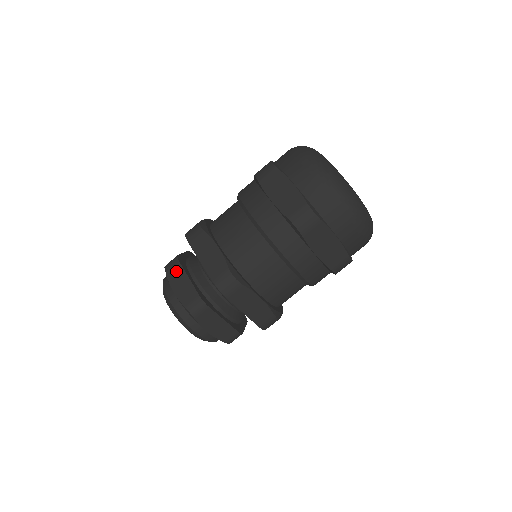
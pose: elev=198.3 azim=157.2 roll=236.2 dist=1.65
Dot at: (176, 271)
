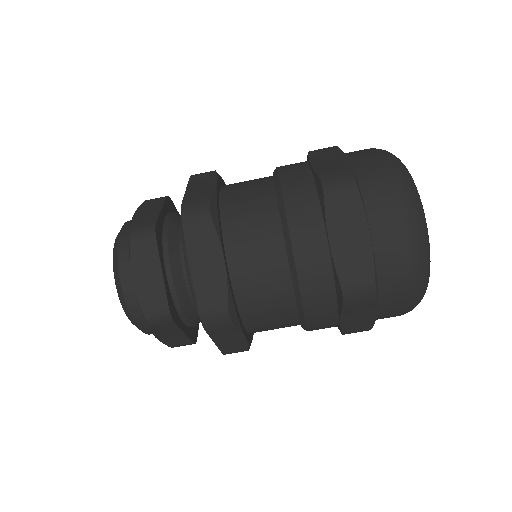
Dot at: (147, 251)
